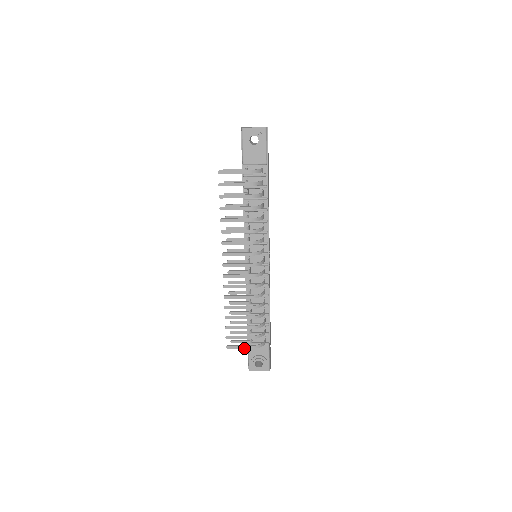
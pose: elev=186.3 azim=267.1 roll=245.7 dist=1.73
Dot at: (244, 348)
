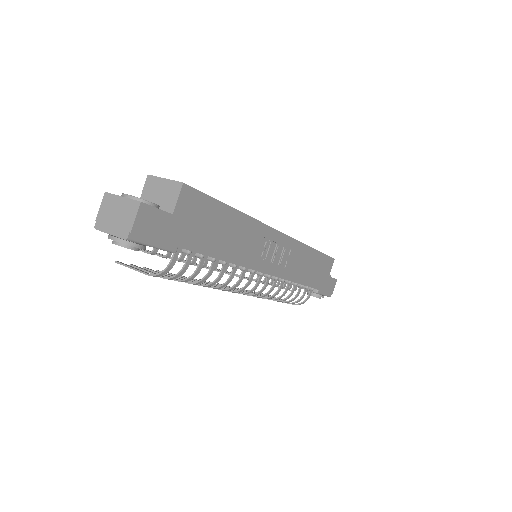
Dot at: occluded
